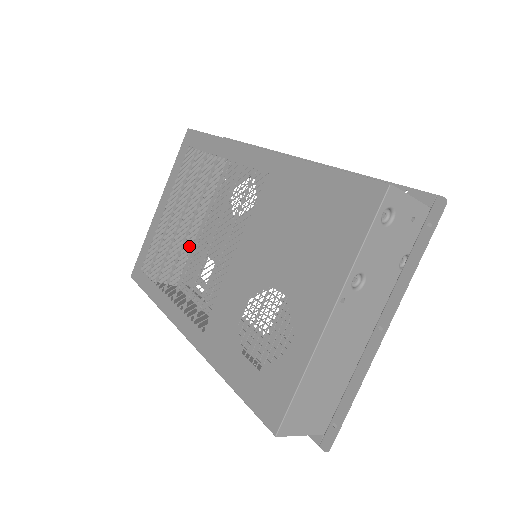
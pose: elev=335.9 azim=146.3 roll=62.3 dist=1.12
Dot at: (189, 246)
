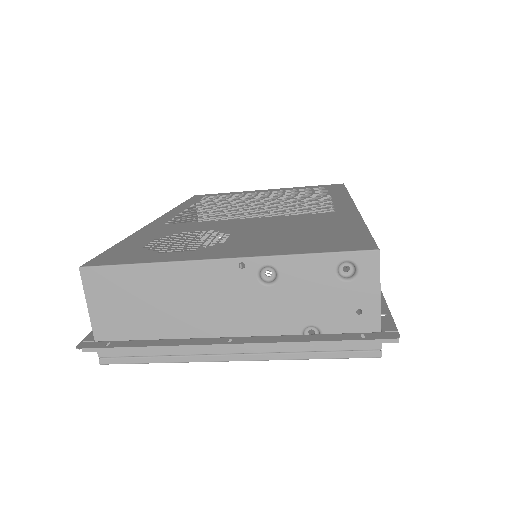
Dot at: occluded
